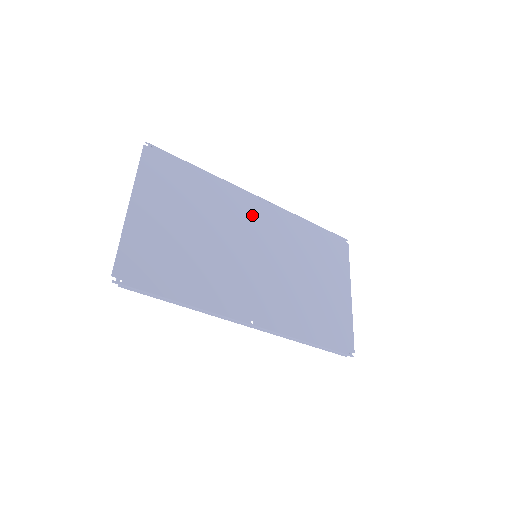
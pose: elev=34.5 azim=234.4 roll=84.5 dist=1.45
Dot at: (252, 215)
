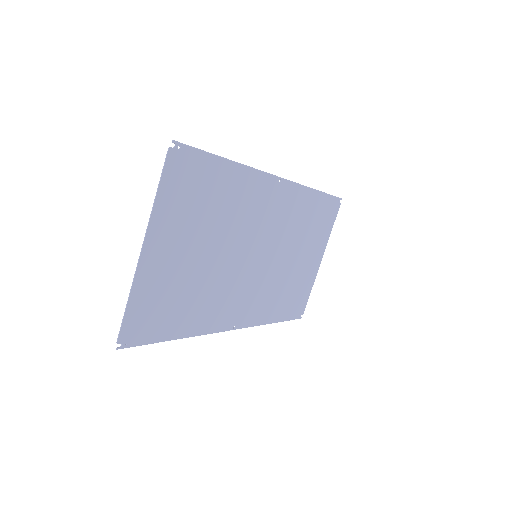
Dot at: (266, 206)
